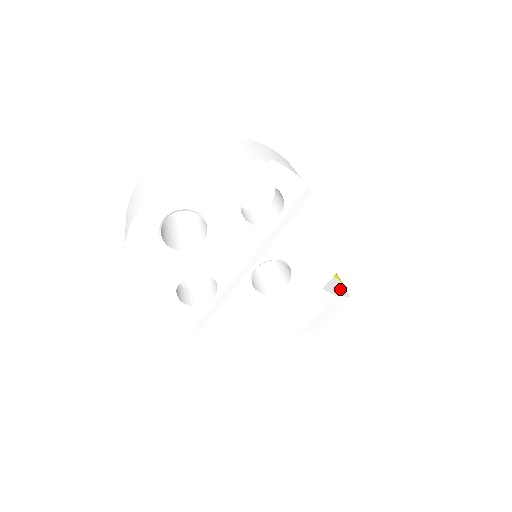
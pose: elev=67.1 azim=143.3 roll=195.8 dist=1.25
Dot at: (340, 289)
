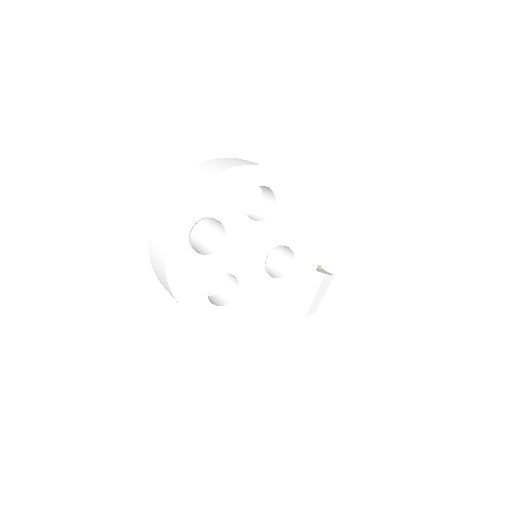
Dot at: (325, 271)
